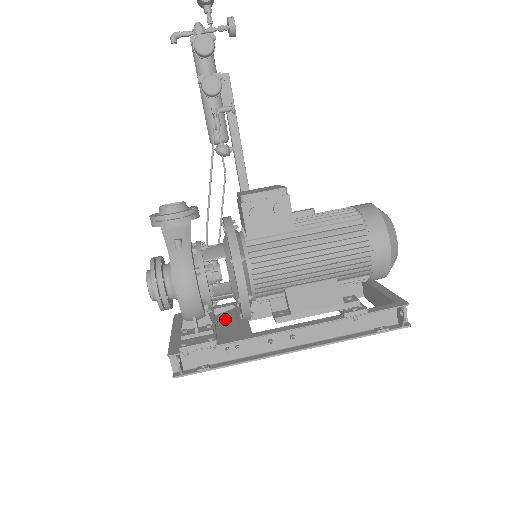
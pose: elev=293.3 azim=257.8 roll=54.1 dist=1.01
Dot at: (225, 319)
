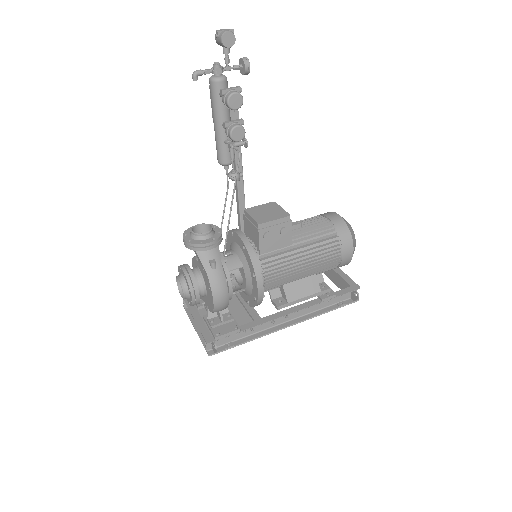
Dot at: occluded
